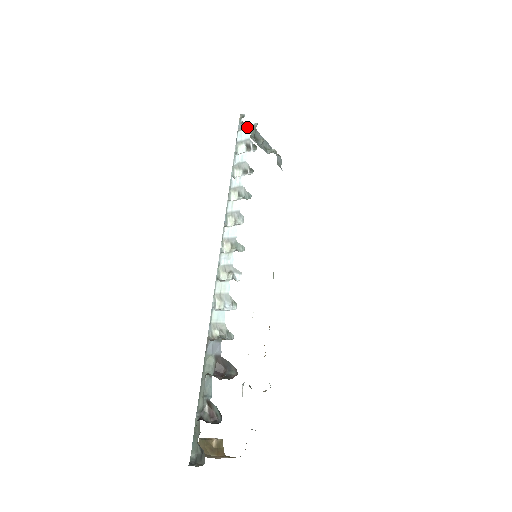
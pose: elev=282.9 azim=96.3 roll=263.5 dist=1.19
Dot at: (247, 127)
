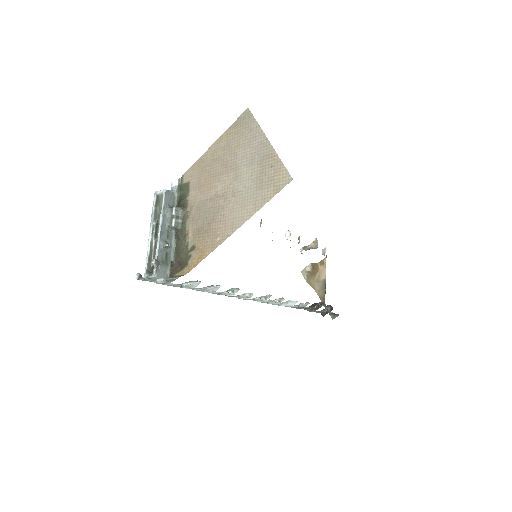
Dot at: (166, 283)
